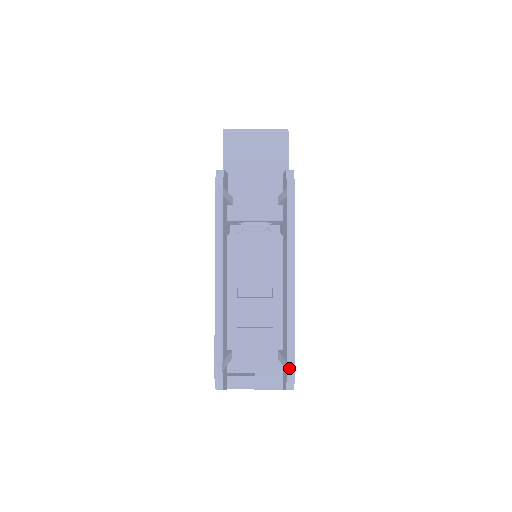
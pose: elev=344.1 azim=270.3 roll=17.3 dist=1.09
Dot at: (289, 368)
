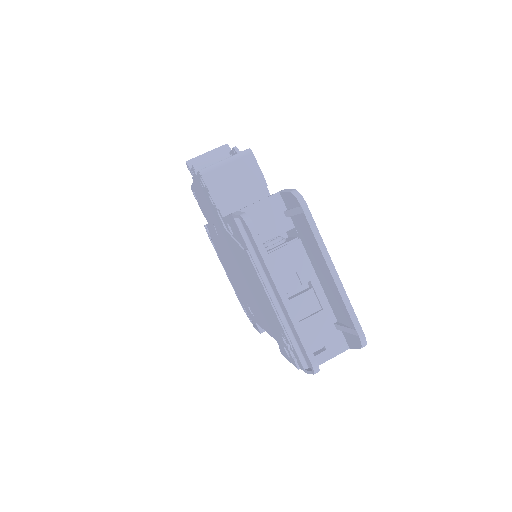
Dot at: (359, 333)
